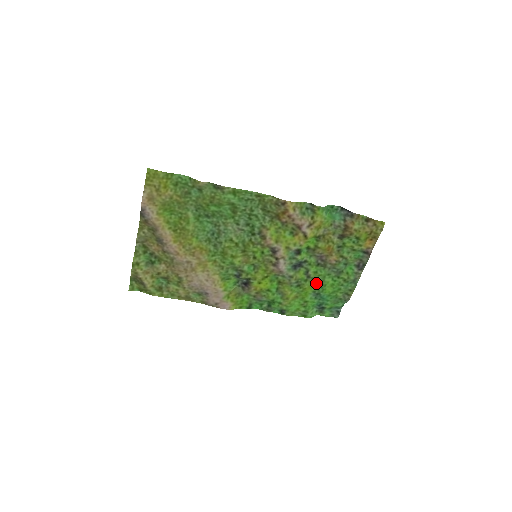
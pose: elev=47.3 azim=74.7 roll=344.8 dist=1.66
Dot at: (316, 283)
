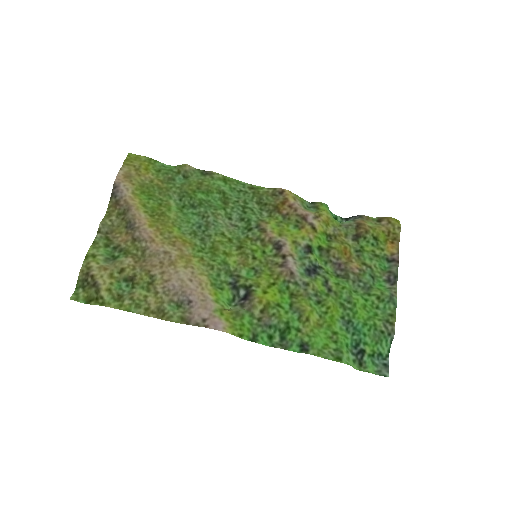
Dot at: (342, 302)
